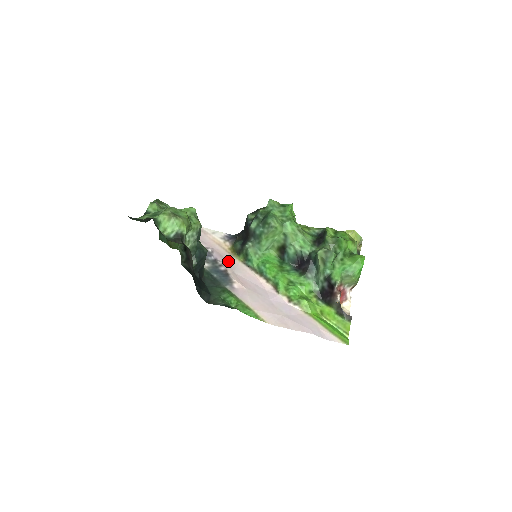
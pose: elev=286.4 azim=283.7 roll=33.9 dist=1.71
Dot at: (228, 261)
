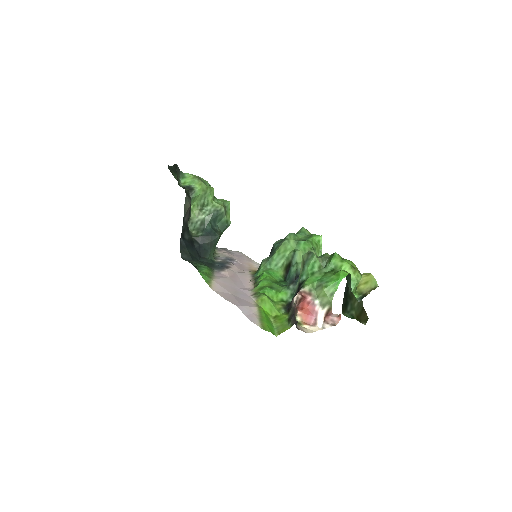
Dot at: (241, 269)
